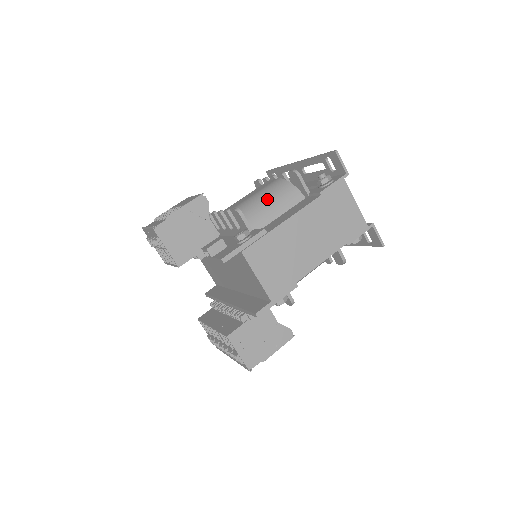
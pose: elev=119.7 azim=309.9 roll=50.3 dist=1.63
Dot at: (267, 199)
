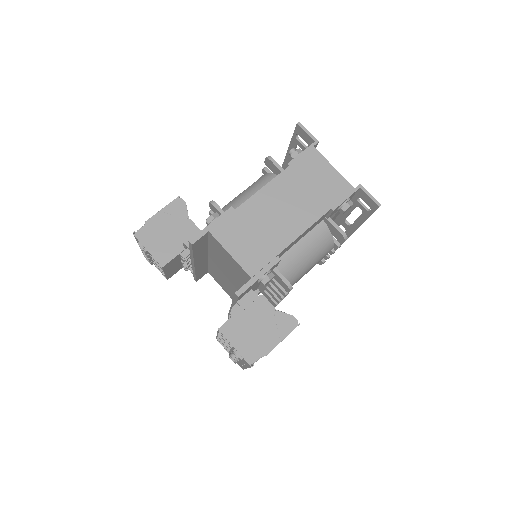
Dot at: (247, 191)
